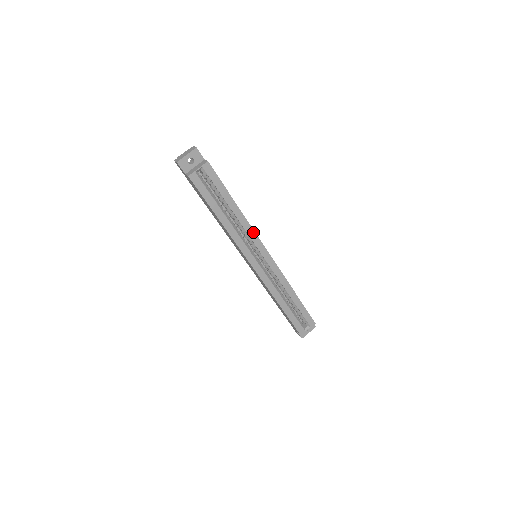
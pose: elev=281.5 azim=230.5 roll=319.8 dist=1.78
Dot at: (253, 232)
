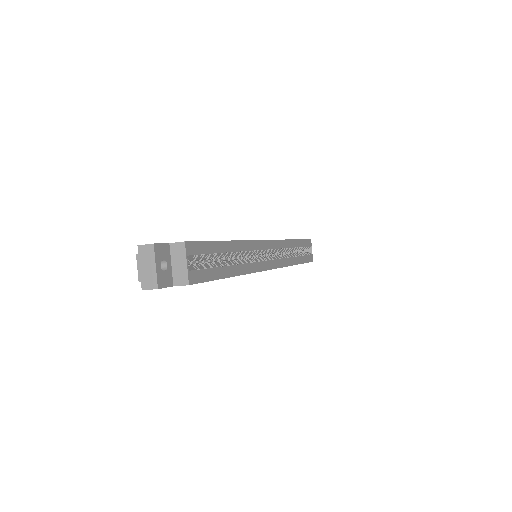
Dot at: (252, 243)
